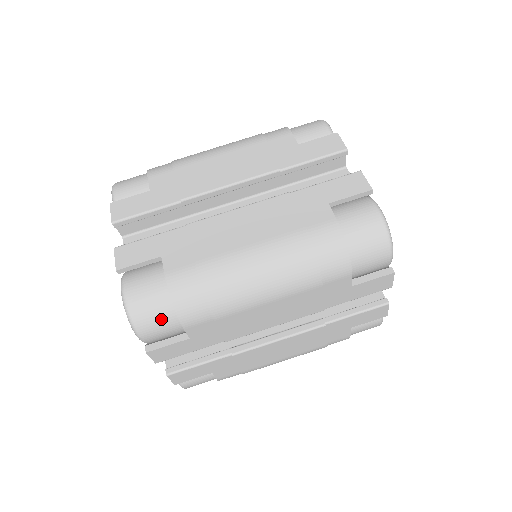
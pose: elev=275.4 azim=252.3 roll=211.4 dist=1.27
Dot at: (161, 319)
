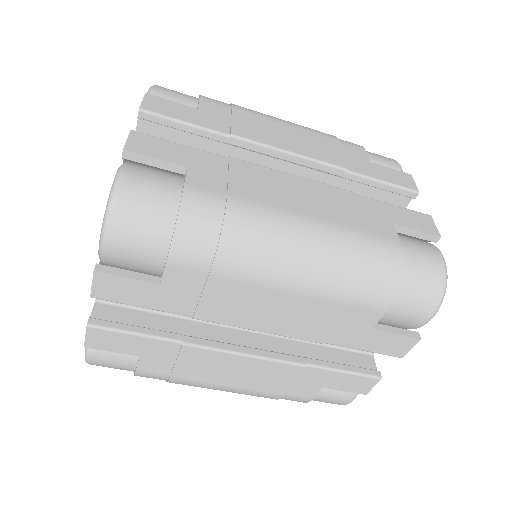
Dot at: occluded
